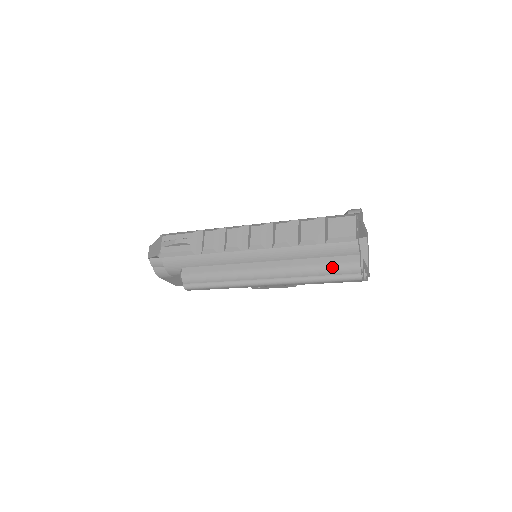
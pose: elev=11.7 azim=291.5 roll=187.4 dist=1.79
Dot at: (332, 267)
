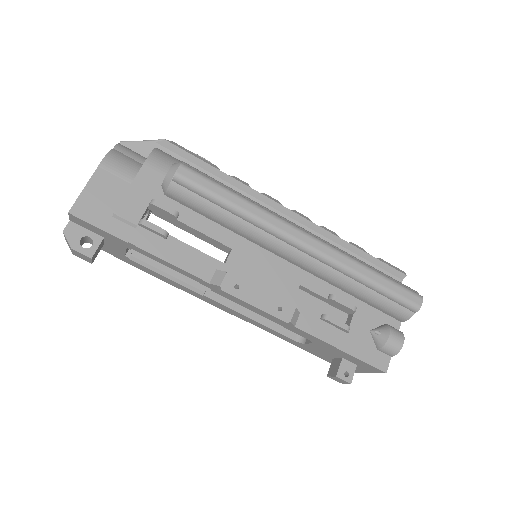
Dot at: occluded
